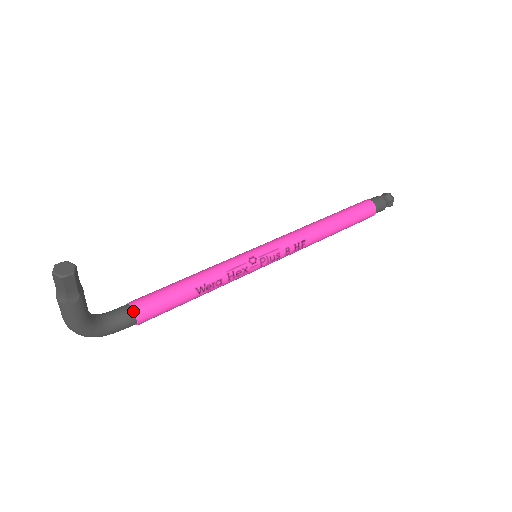
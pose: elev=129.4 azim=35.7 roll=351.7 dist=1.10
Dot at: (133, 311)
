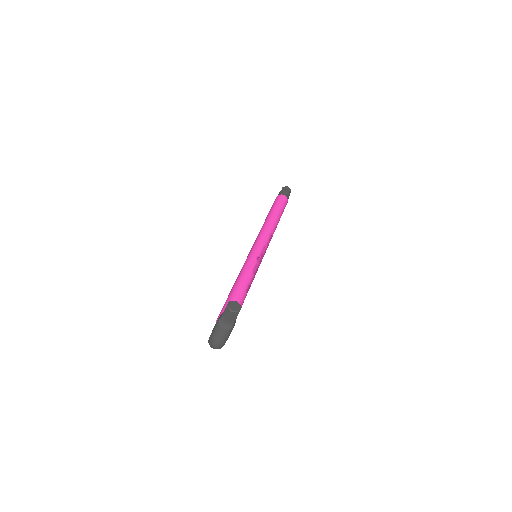
Dot at: occluded
